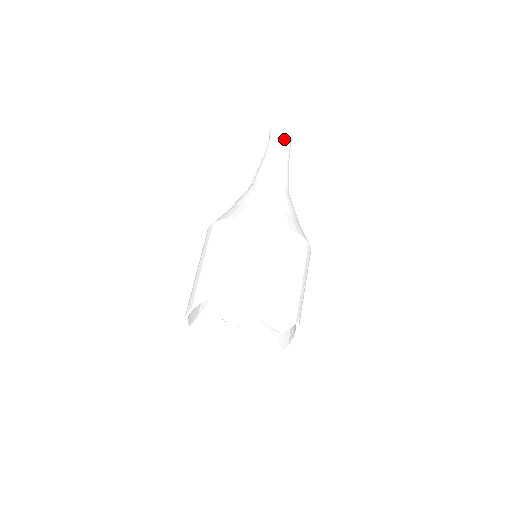
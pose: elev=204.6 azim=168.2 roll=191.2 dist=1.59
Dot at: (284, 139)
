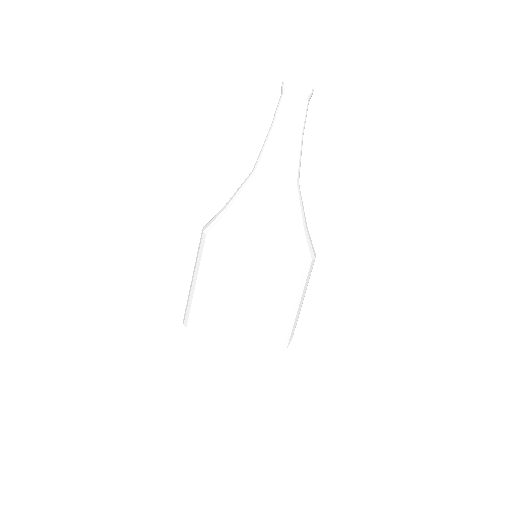
Dot at: (301, 105)
